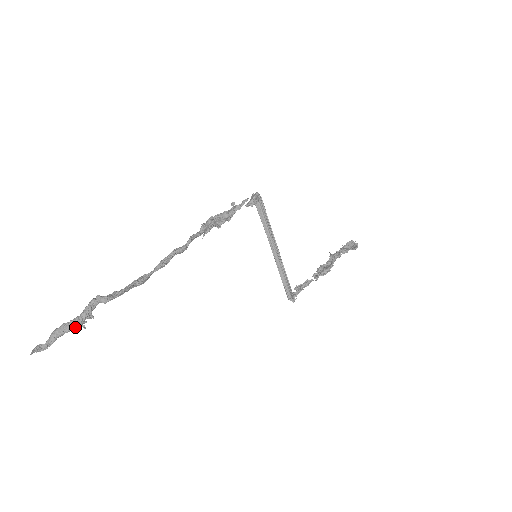
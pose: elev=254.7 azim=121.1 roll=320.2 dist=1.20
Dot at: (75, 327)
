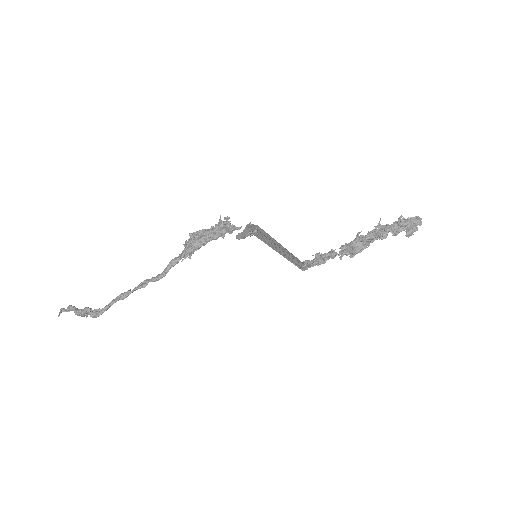
Dot at: occluded
